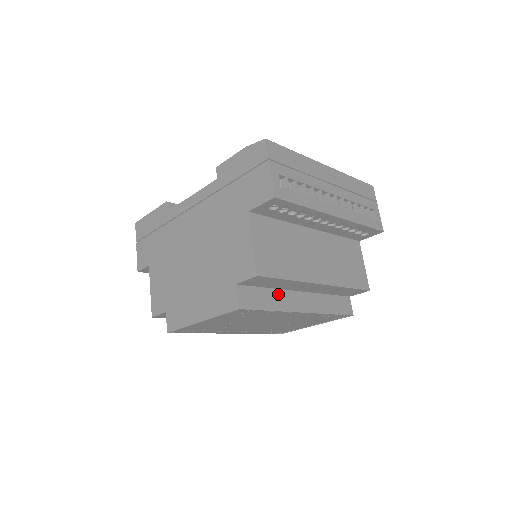
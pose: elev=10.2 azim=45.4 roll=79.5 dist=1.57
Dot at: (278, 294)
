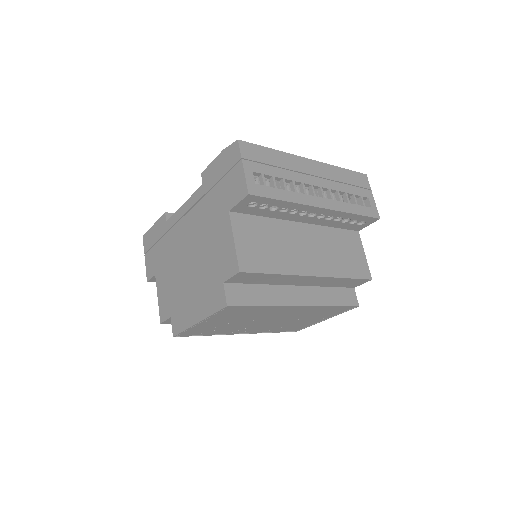
Dot at: (271, 290)
